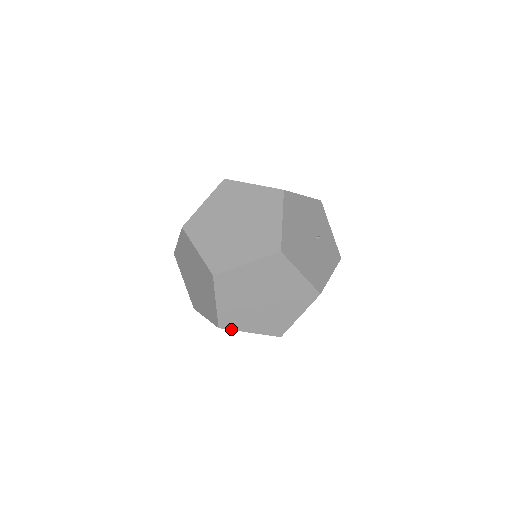
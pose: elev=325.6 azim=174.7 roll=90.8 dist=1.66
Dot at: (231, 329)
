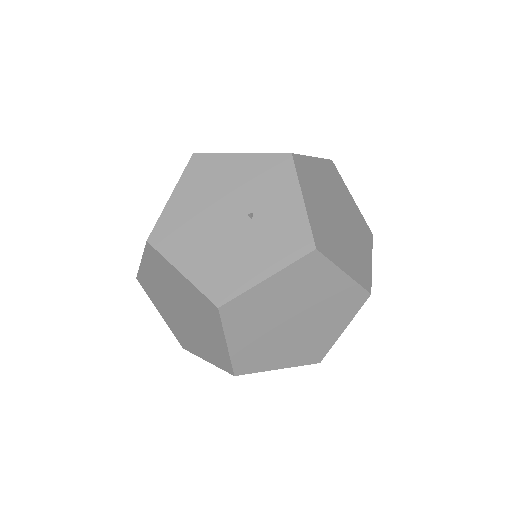
Dot at: (192, 352)
